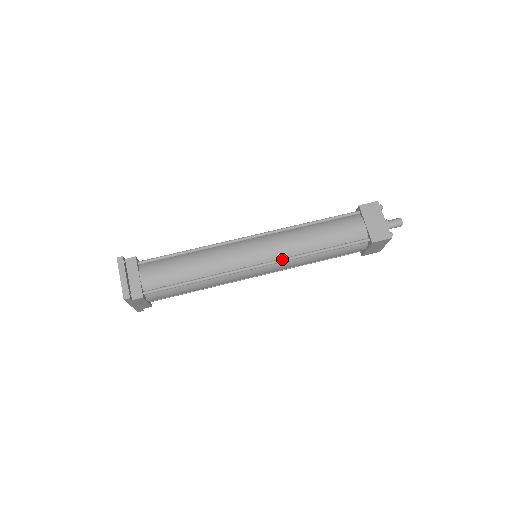
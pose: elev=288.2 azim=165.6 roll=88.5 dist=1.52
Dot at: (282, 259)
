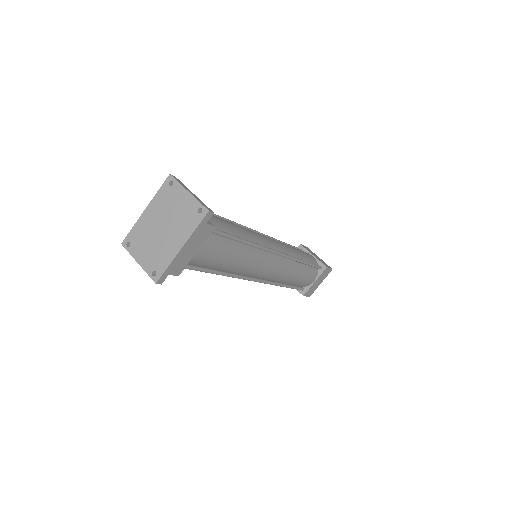
Dot at: (289, 255)
